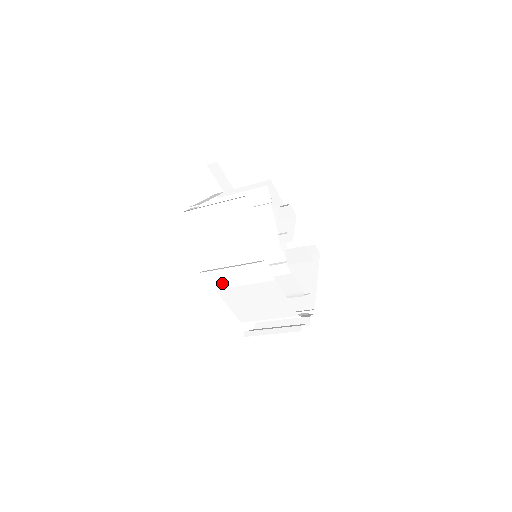
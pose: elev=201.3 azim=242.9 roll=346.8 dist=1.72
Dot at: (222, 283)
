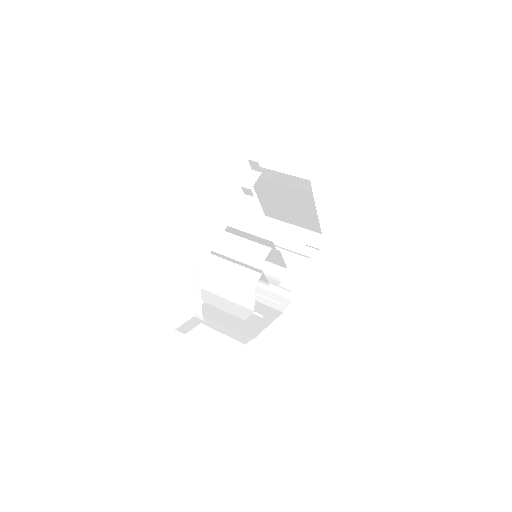
Dot at: occluded
